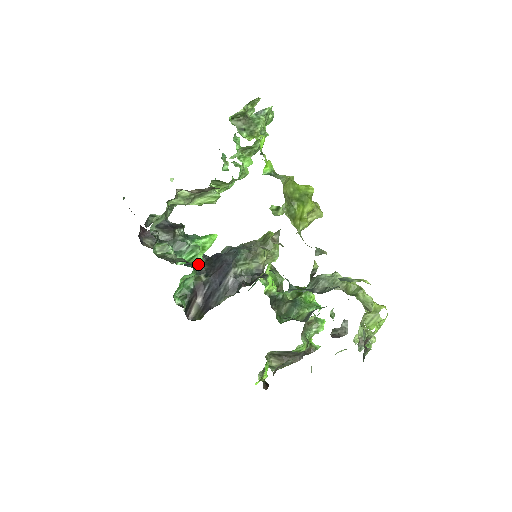
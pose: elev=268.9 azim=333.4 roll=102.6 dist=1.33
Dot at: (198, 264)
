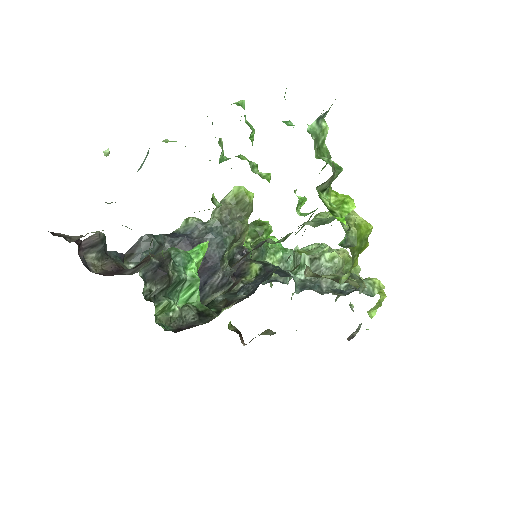
Dot at: occluded
